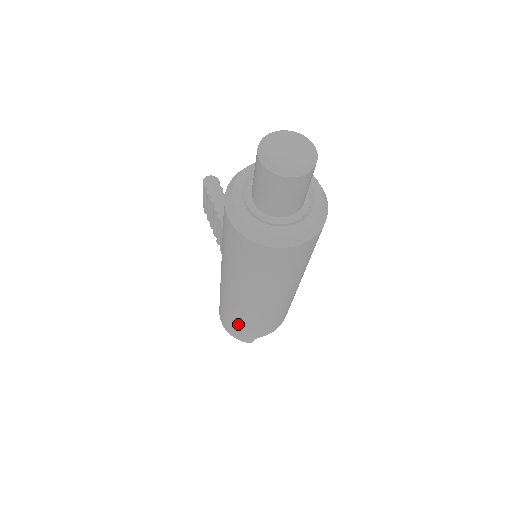
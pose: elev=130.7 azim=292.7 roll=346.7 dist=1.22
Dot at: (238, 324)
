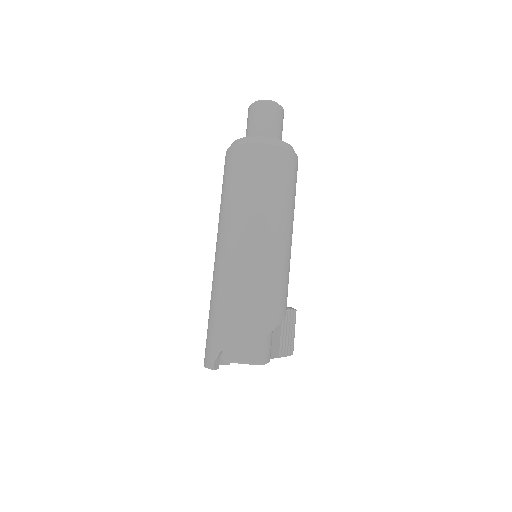
Dot at: (210, 317)
